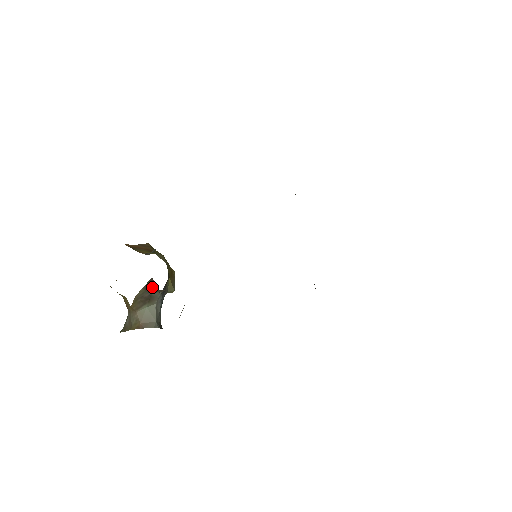
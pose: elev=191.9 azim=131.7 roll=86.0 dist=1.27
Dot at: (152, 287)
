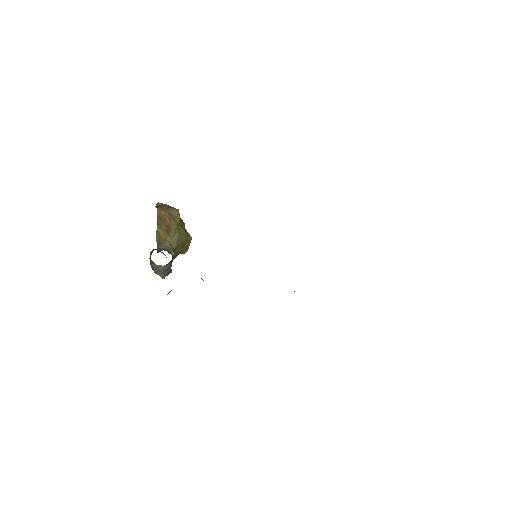
Dot at: occluded
